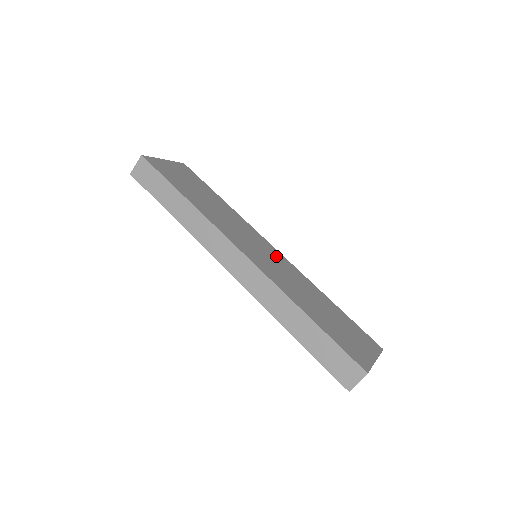
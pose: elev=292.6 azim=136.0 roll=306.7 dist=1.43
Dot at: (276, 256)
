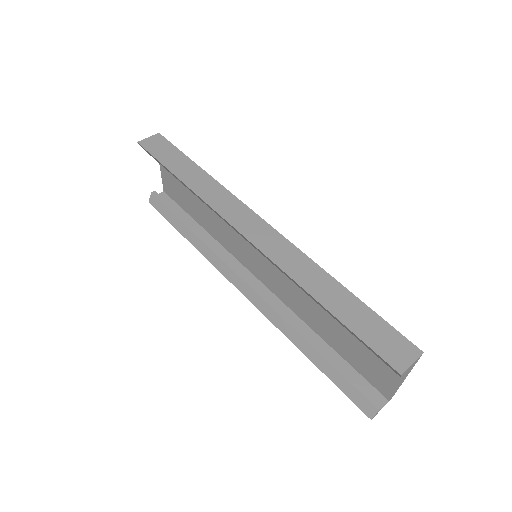
Dot at: occluded
